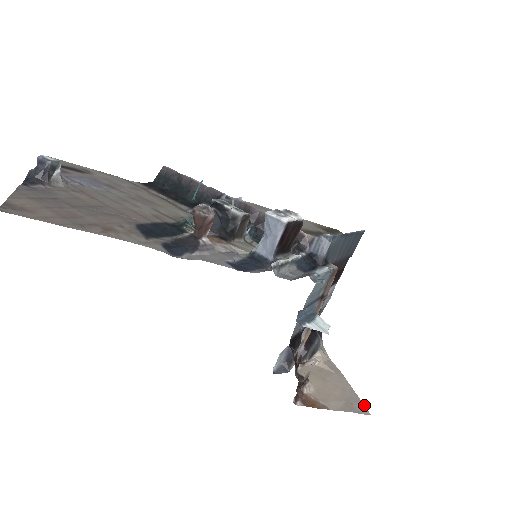
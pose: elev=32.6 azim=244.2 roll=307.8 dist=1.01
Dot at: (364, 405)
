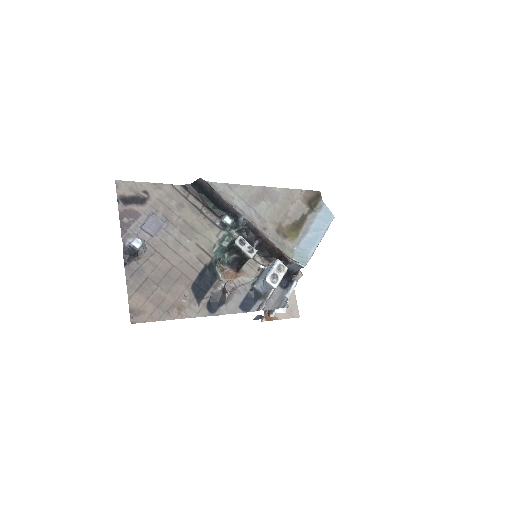
Dot at: (298, 310)
